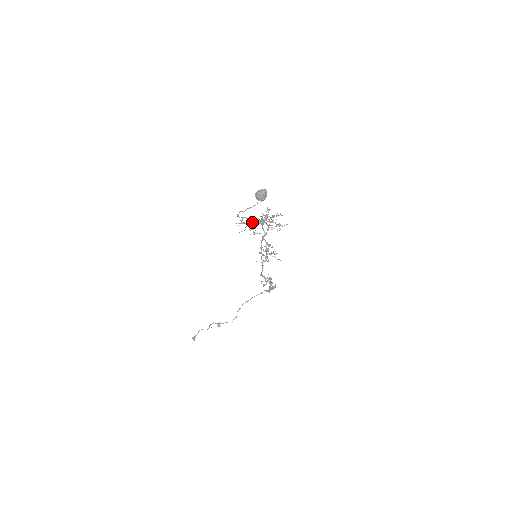
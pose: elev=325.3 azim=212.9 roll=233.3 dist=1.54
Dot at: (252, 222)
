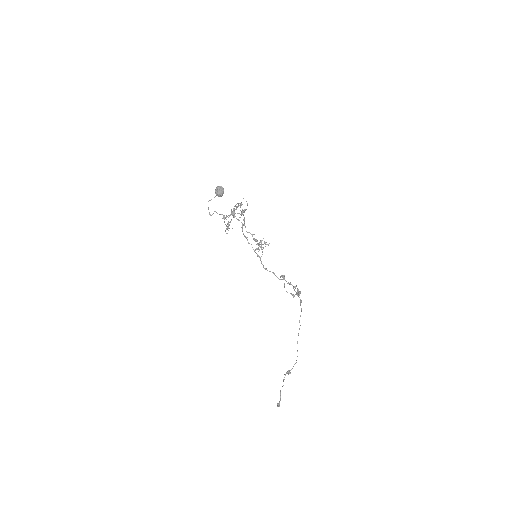
Dot at: (223, 215)
